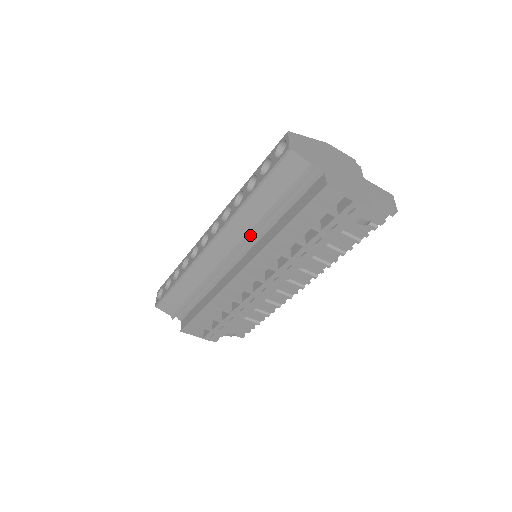
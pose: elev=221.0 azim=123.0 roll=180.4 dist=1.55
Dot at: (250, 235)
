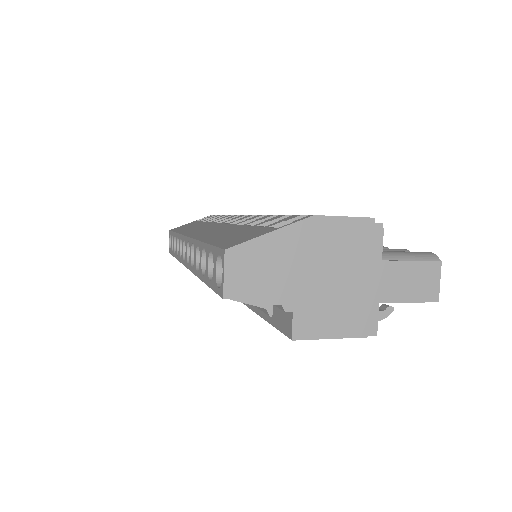
Dot at: occluded
